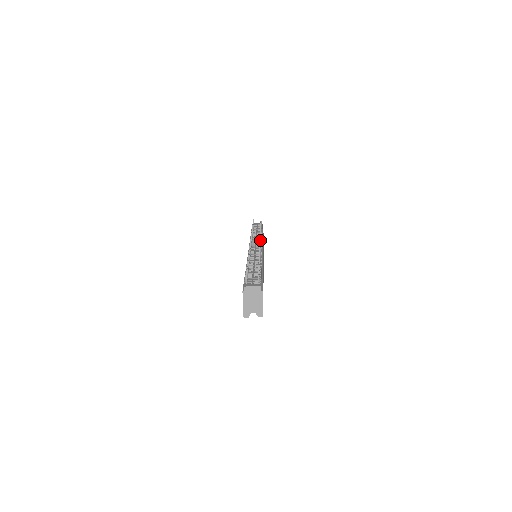
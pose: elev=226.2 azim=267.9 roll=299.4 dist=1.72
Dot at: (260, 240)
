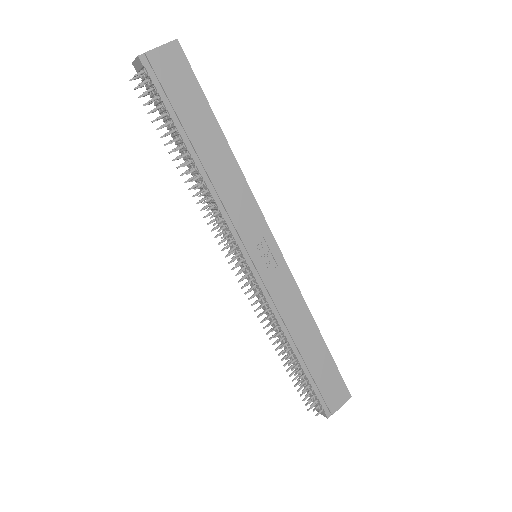
Dot at: occluded
